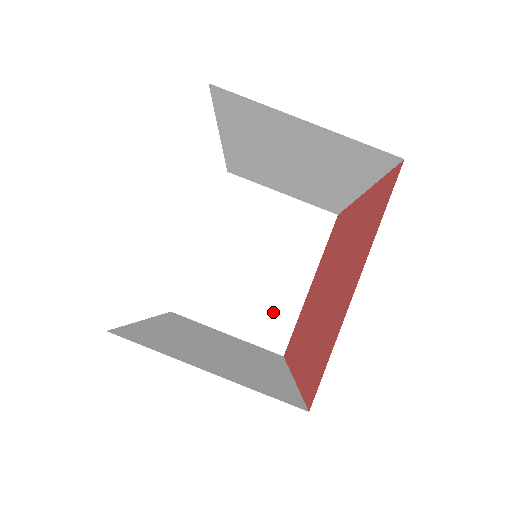
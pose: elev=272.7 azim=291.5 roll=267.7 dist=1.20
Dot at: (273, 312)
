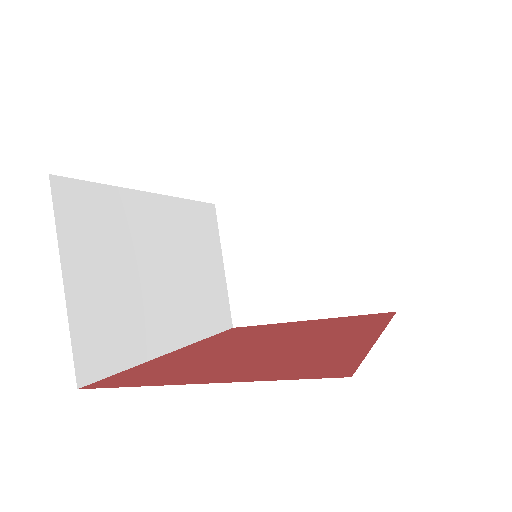
Dot at: (264, 297)
